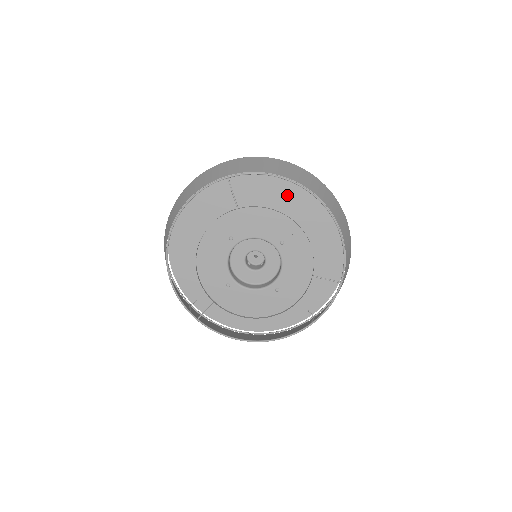
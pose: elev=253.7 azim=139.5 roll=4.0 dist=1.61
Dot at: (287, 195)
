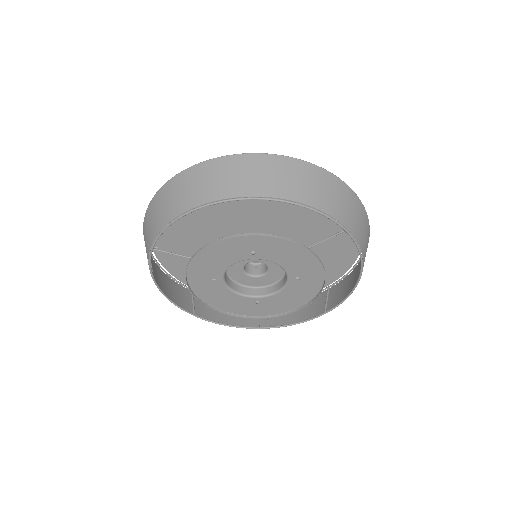
Dot at: occluded
